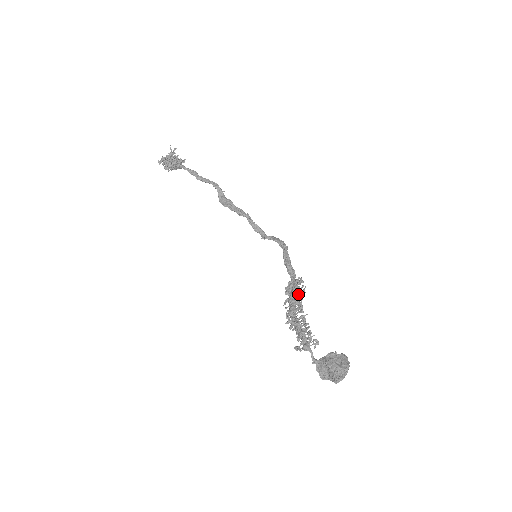
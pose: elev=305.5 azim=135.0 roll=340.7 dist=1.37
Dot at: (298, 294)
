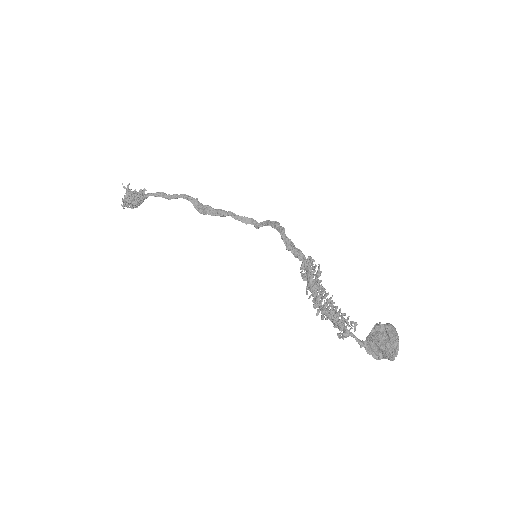
Dot at: (315, 277)
